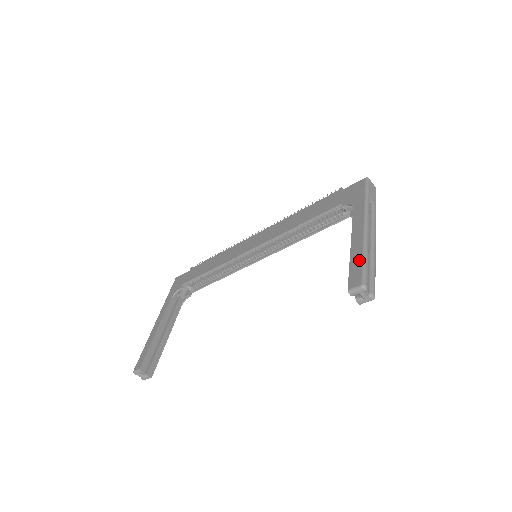
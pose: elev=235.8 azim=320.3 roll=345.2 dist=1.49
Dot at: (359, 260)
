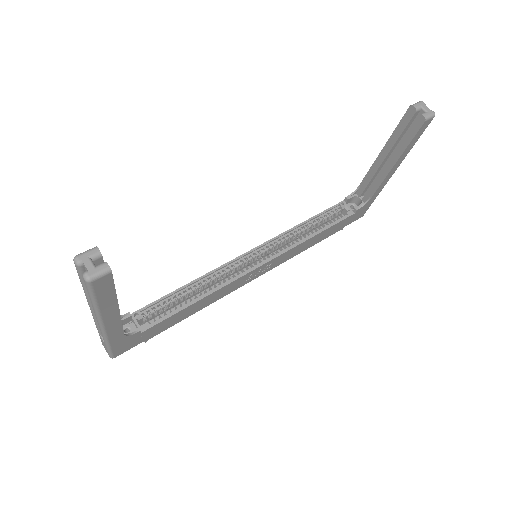
Dot at: occluded
